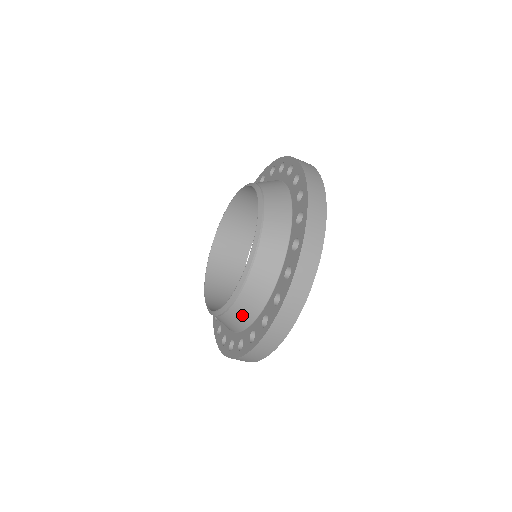
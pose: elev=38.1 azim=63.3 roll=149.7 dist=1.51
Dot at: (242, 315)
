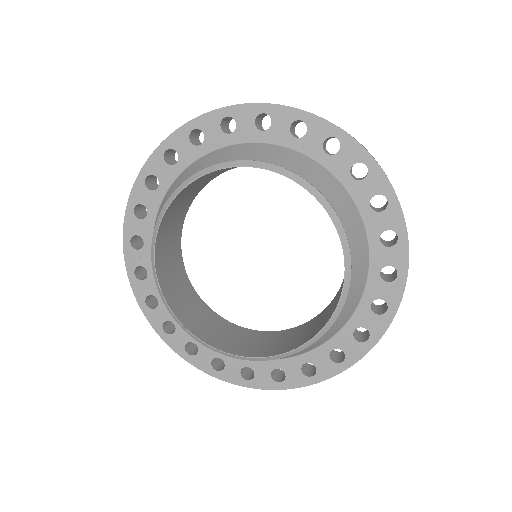
Dot at: occluded
